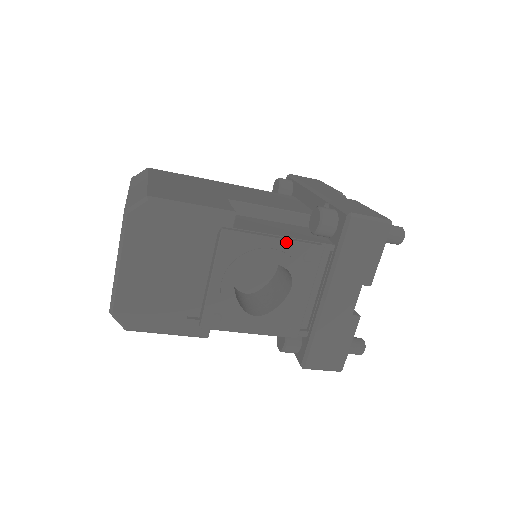
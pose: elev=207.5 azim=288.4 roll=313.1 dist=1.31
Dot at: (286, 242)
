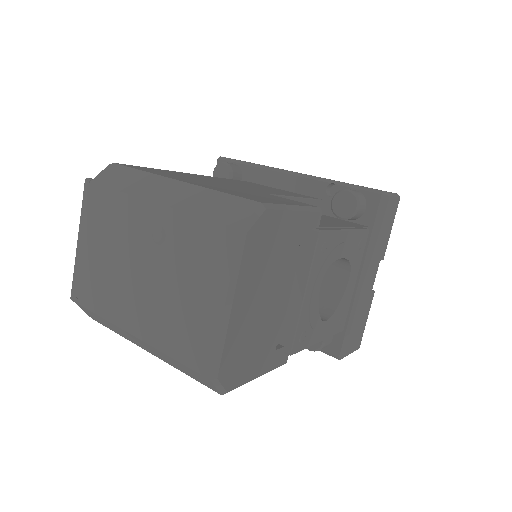
Dot at: (352, 232)
